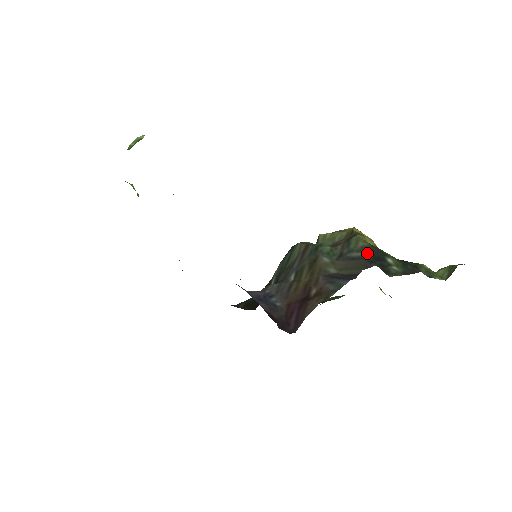
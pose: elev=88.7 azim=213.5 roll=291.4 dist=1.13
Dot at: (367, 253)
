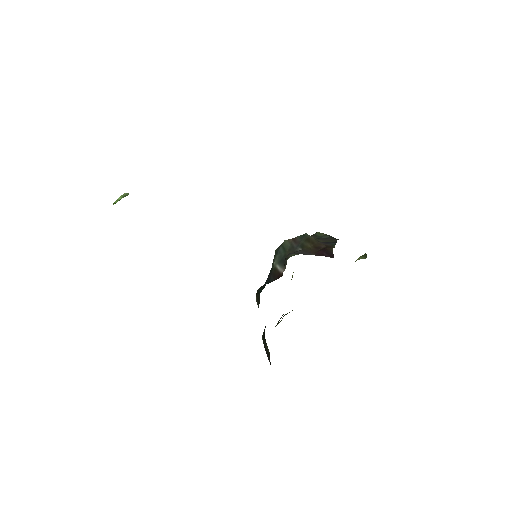
Dot at: (330, 236)
